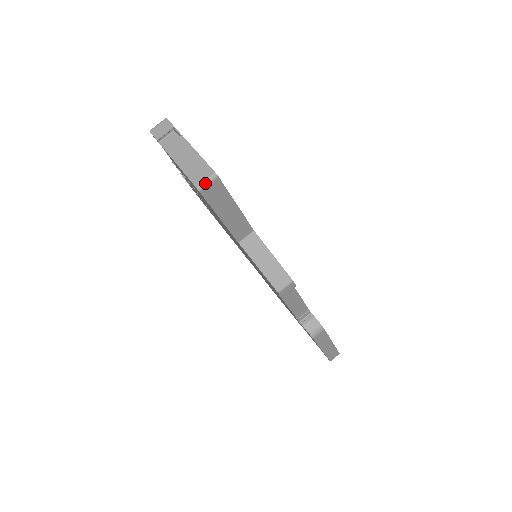
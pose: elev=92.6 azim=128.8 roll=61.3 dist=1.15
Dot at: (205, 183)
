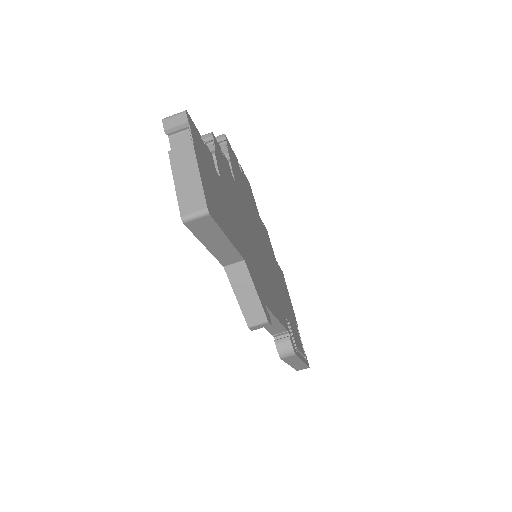
Dot at: (192, 217)
